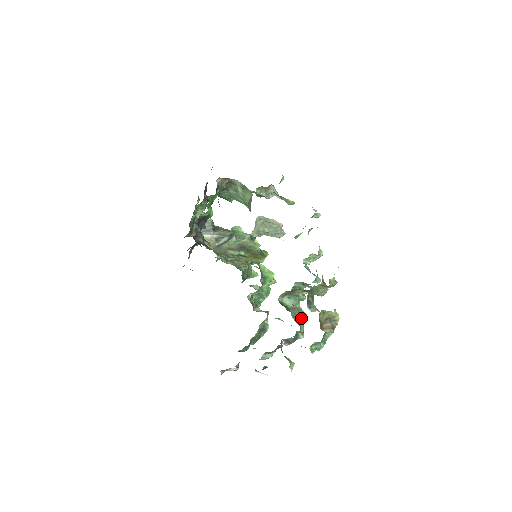
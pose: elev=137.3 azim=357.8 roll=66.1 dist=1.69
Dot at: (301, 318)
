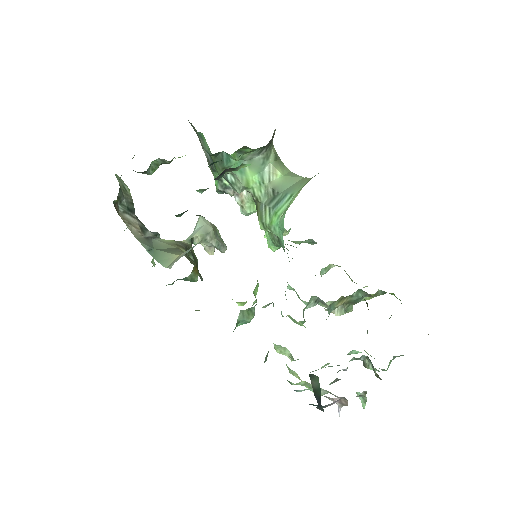
Dot at: occluded
